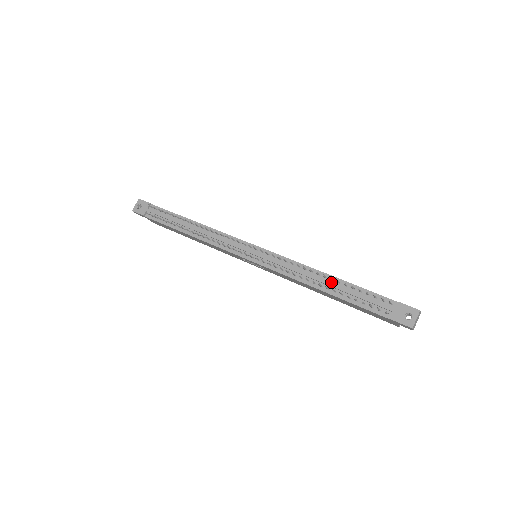
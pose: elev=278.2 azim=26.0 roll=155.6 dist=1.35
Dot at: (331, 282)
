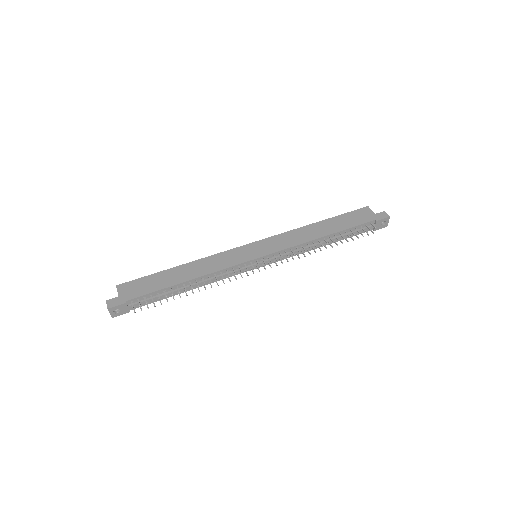
Dot at: (329, 239)
